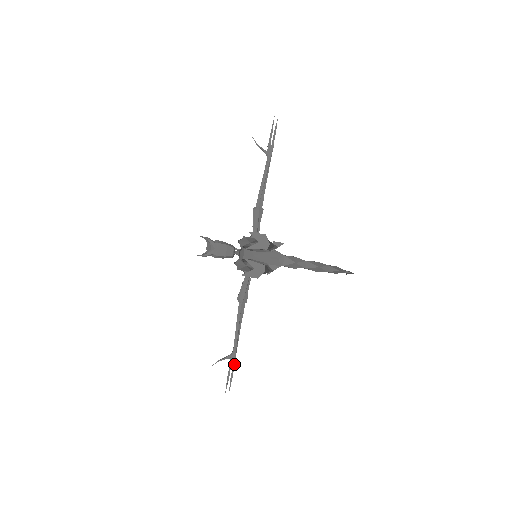
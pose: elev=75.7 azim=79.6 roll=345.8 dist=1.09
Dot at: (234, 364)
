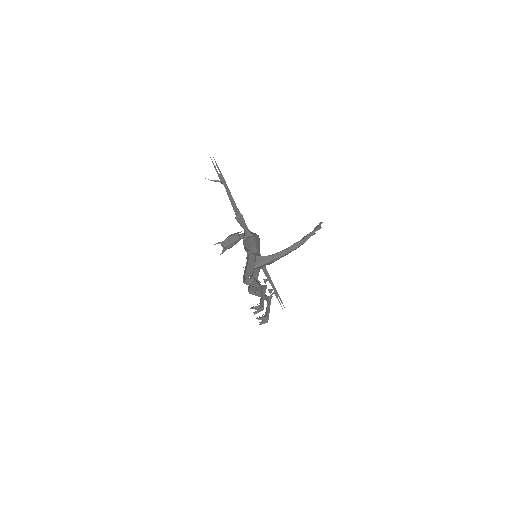
Dot at: (278, 295)
